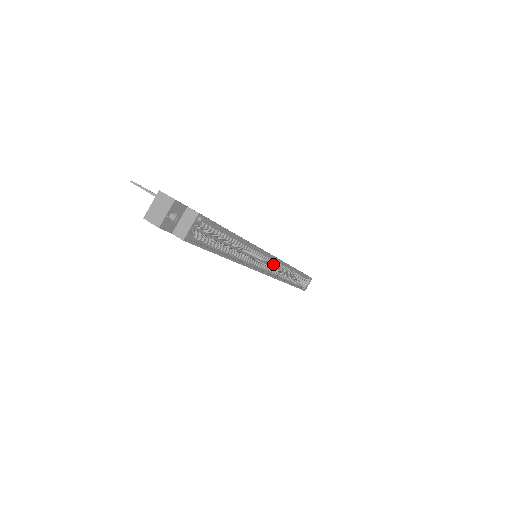
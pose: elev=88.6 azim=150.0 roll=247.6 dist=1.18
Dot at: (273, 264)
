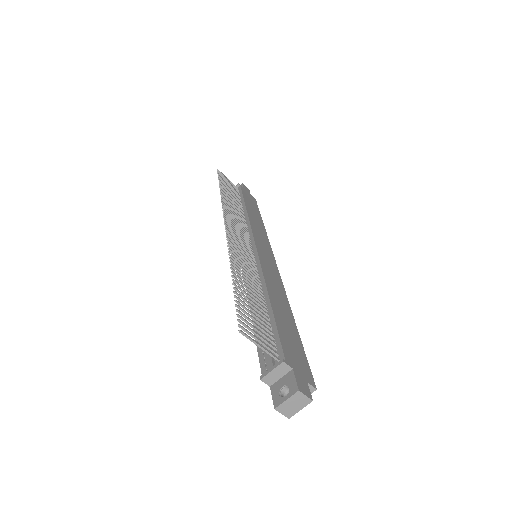
Dot at: occluded
